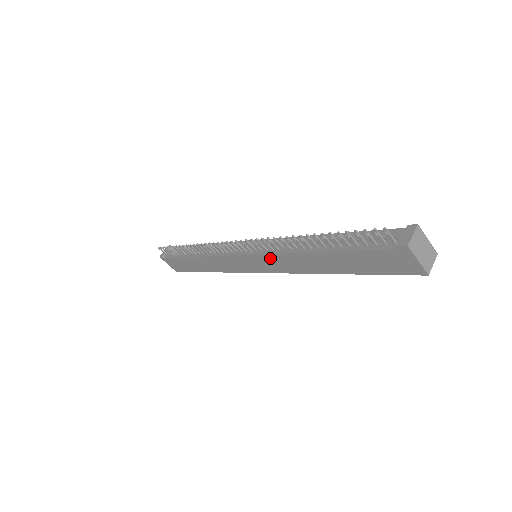
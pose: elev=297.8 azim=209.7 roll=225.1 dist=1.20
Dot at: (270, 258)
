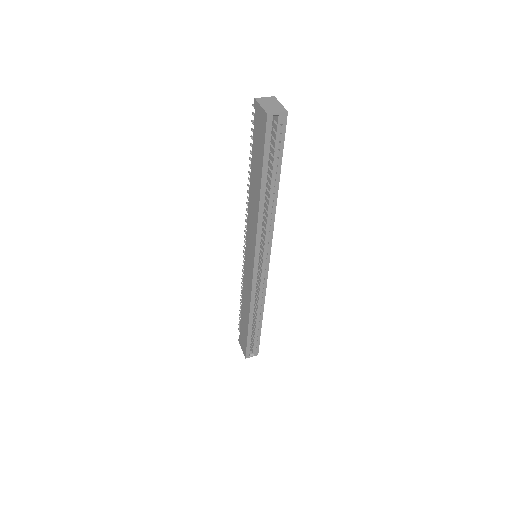
Dot at: (249, 231)
